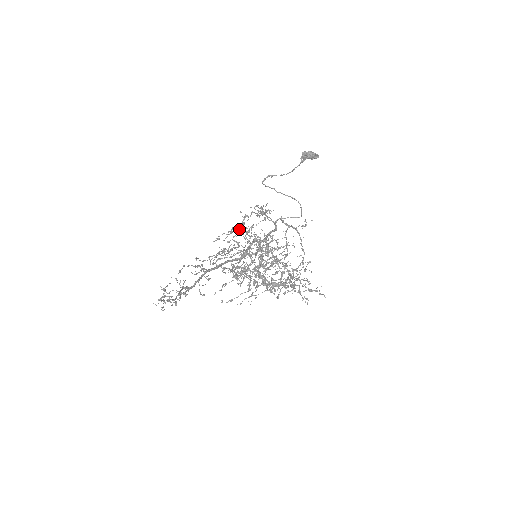
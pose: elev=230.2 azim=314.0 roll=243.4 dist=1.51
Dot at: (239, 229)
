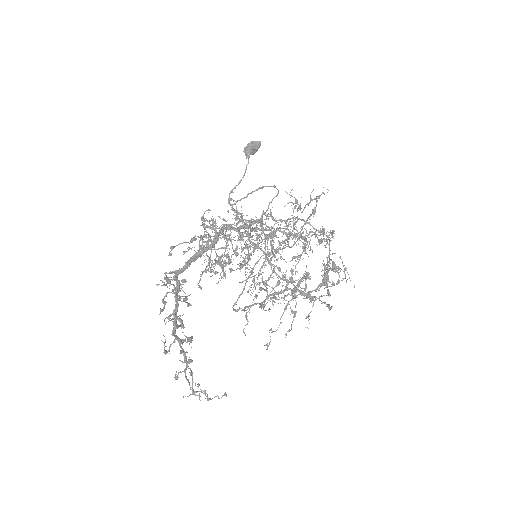
Dot at: (205, 231)
